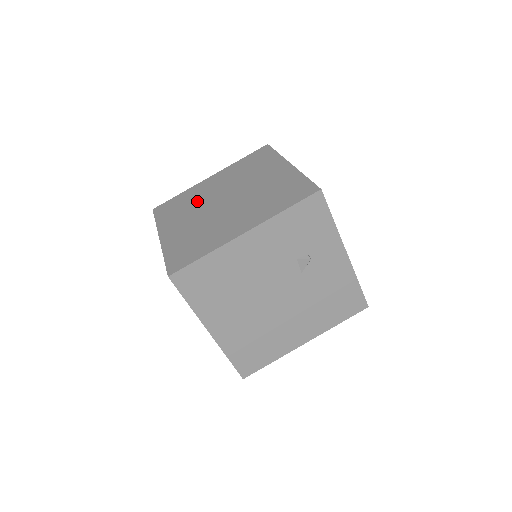
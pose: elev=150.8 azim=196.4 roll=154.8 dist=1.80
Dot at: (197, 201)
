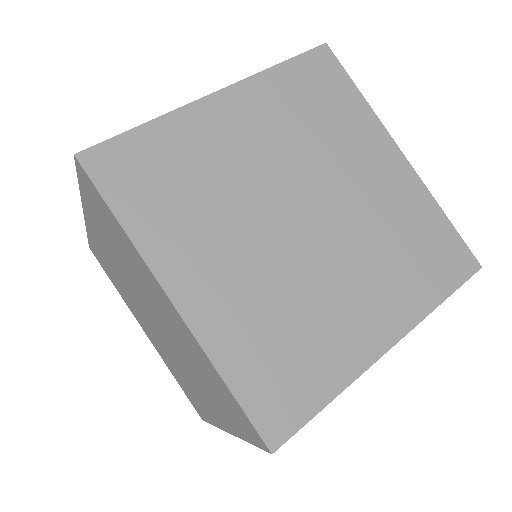
Dot at: (224, 186)
